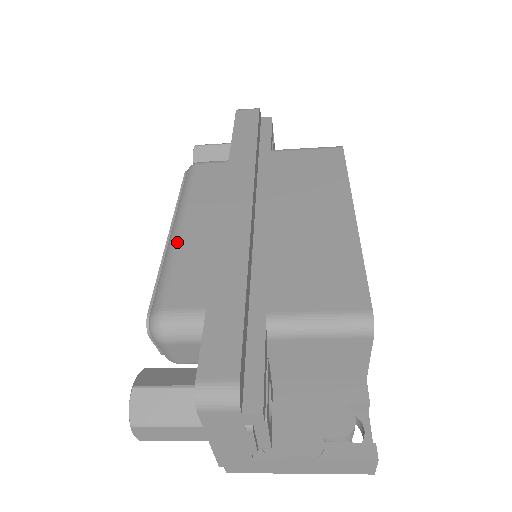
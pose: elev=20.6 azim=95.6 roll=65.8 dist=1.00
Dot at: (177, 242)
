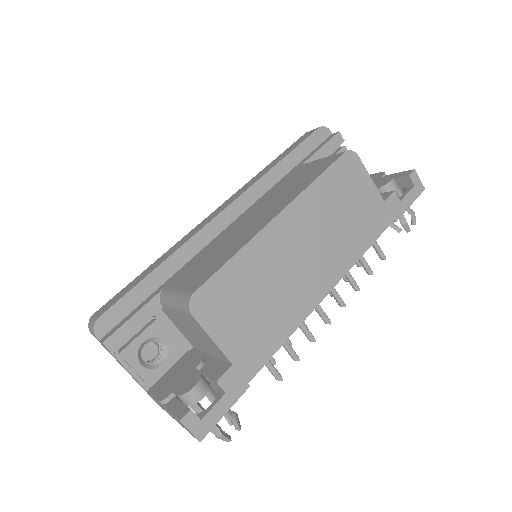
Dot at: occluded
